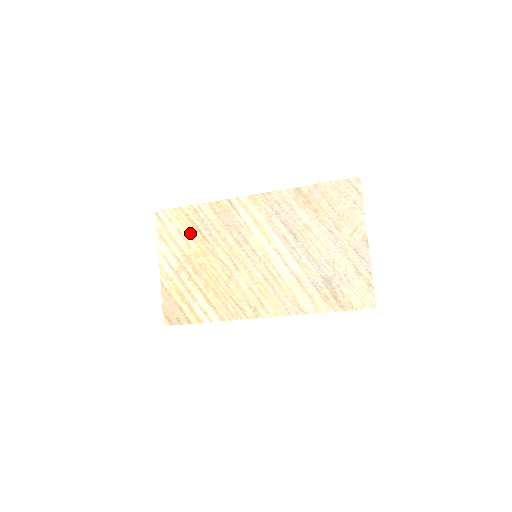
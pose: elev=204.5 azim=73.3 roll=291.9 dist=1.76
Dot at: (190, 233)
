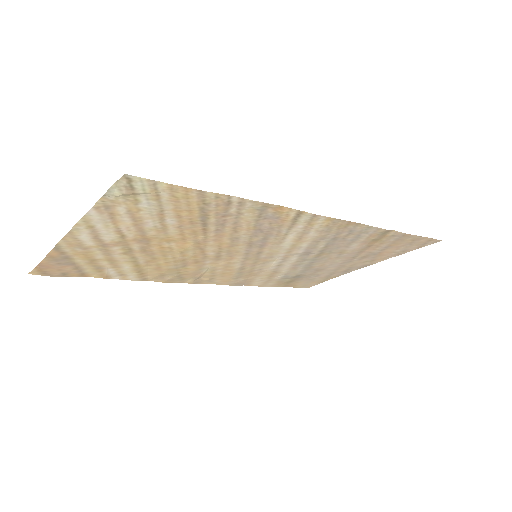
Dot at: (183, 221)
